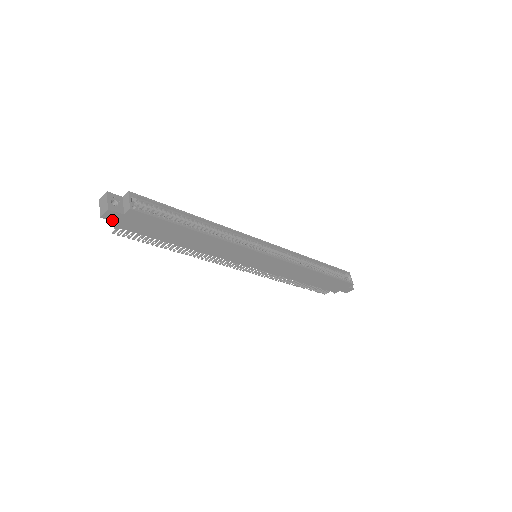
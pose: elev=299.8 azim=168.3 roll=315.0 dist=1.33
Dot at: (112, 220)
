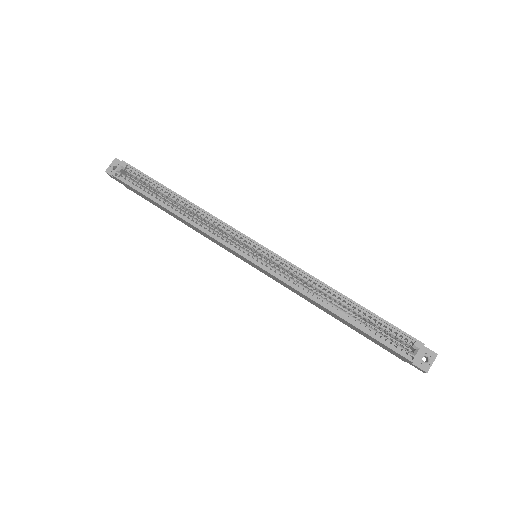
Dot at: occluded
